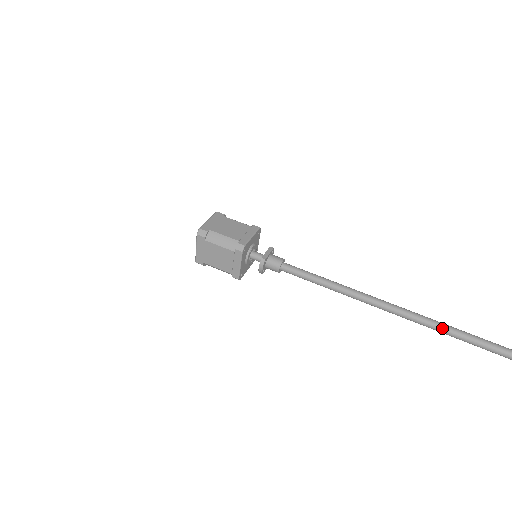
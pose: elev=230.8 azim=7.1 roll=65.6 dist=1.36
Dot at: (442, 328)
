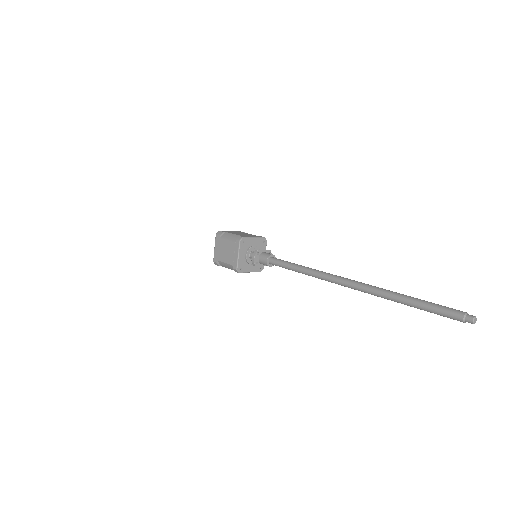
Dot at: (385, 292)
